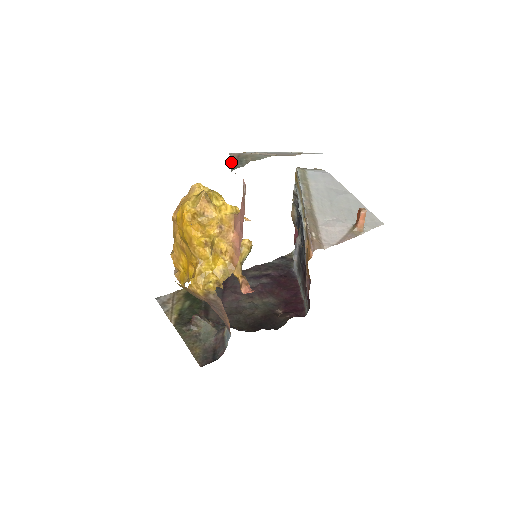
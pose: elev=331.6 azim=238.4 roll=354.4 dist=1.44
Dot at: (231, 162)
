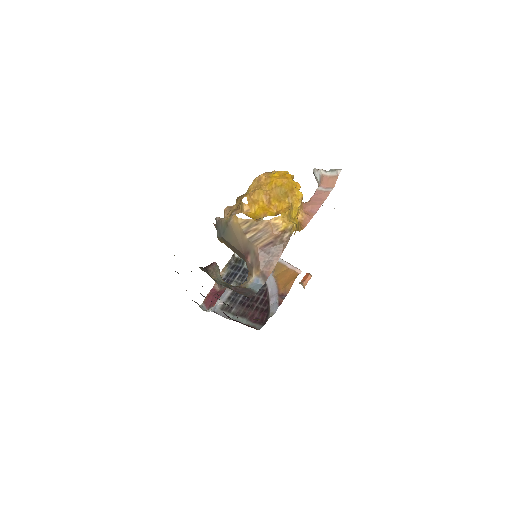
Dot at: (323, 170)
